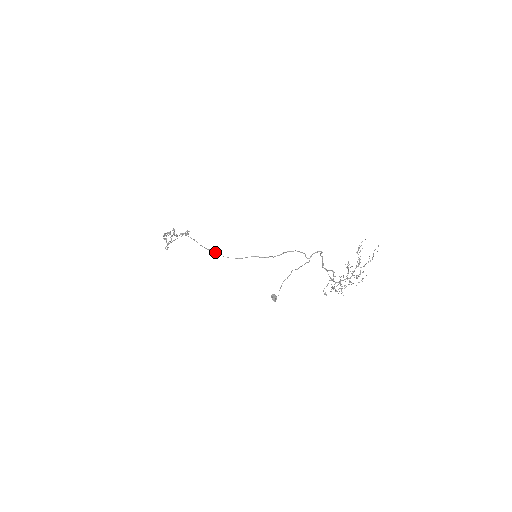
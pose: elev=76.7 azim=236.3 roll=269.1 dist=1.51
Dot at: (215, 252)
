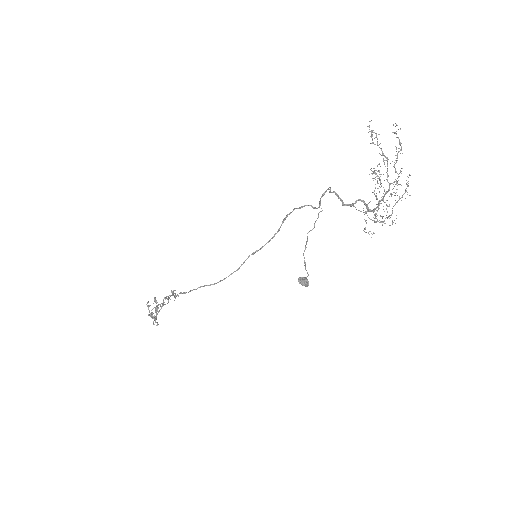
Dot at: (205, 285)
